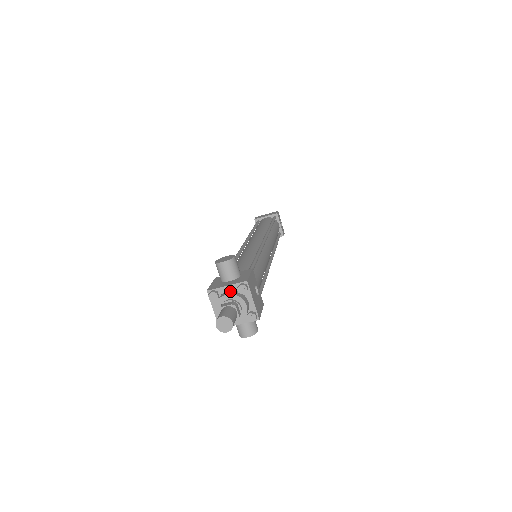
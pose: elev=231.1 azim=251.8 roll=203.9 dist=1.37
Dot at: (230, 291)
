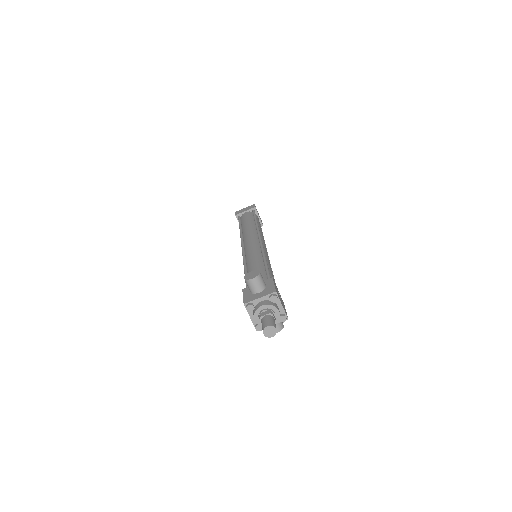
Dot at: (264, 302)
